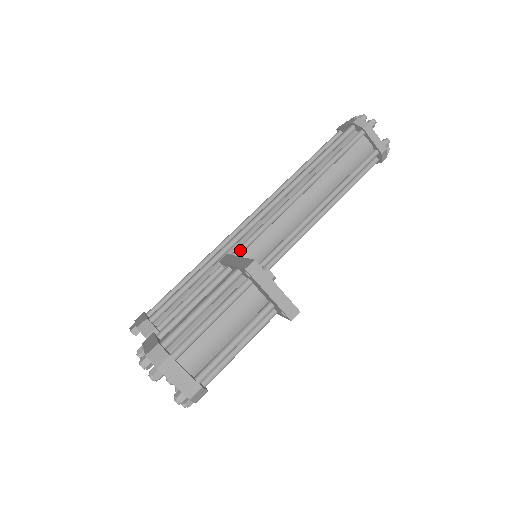
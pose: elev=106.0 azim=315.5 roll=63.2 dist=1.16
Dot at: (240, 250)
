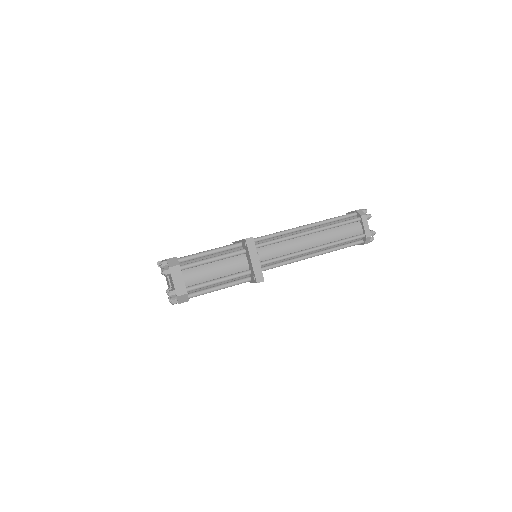
Dot at: occluded
